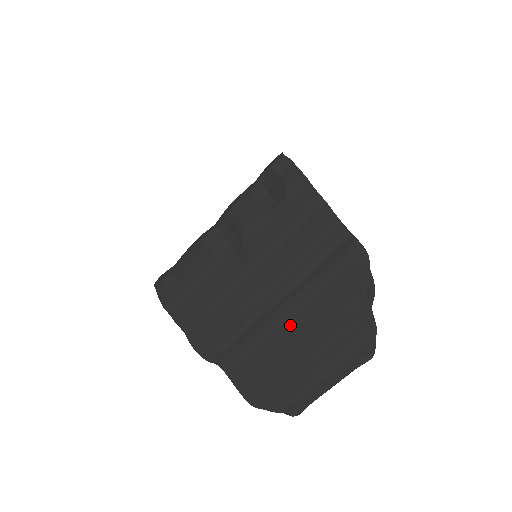
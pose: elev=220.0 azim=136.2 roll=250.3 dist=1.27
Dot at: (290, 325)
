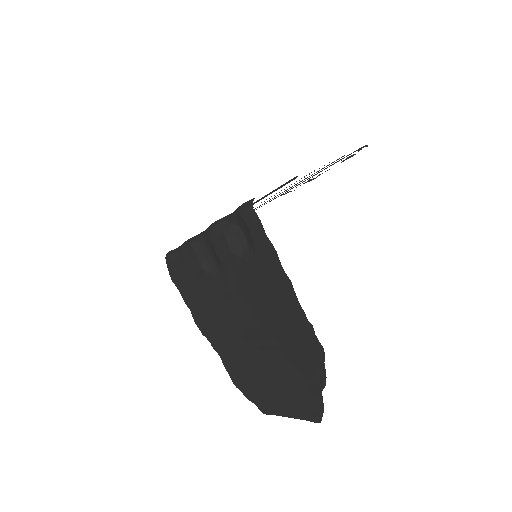
Dot at: (260, 356)
